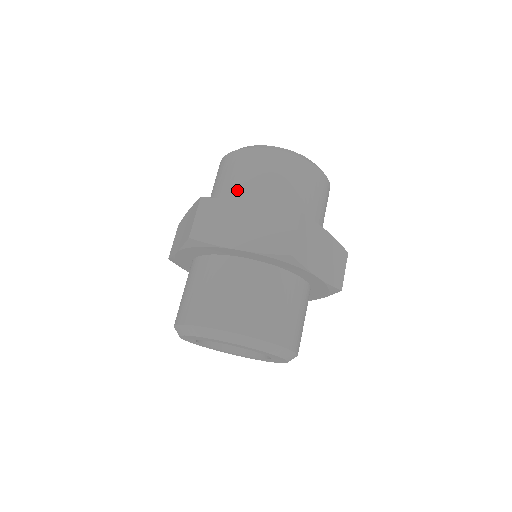
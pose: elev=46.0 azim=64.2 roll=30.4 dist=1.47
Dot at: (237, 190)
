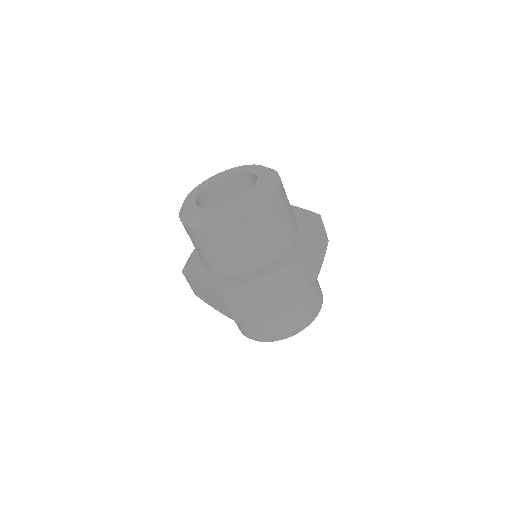
Dot at: occluded
